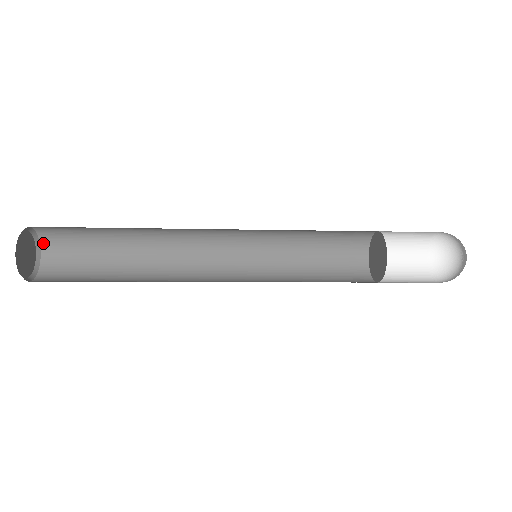
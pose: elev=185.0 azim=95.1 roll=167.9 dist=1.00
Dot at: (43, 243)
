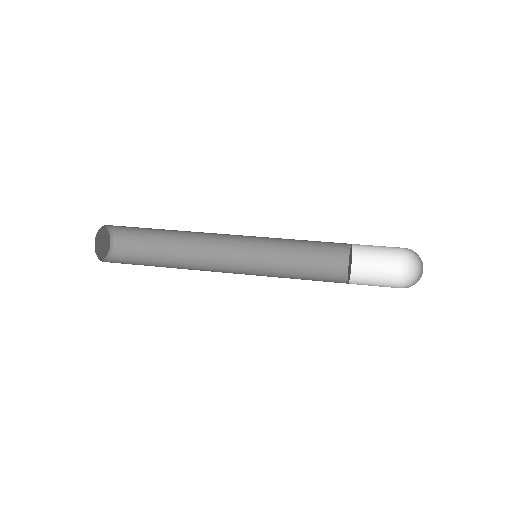
Dot at: (113, 229)
